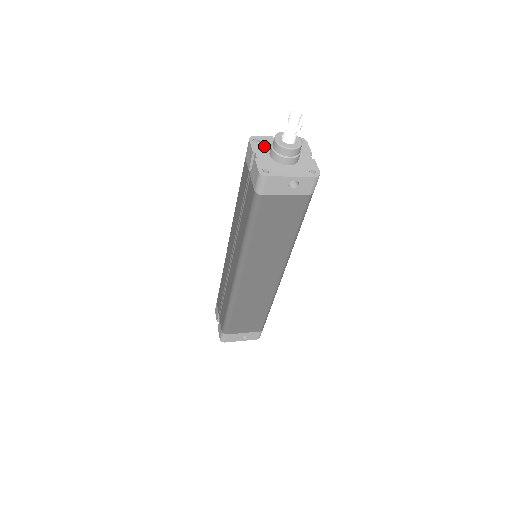
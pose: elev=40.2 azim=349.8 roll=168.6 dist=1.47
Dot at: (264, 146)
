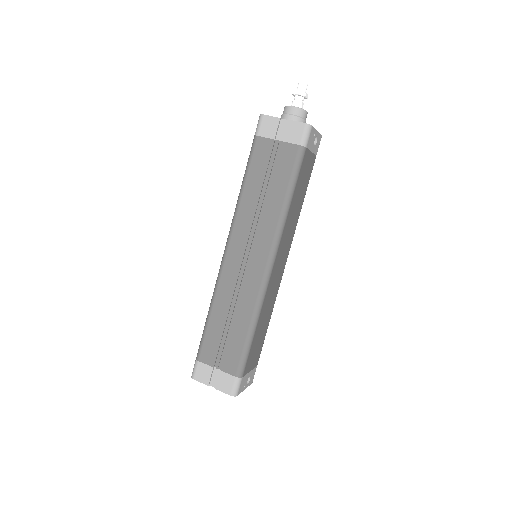
Dot at: occluded
